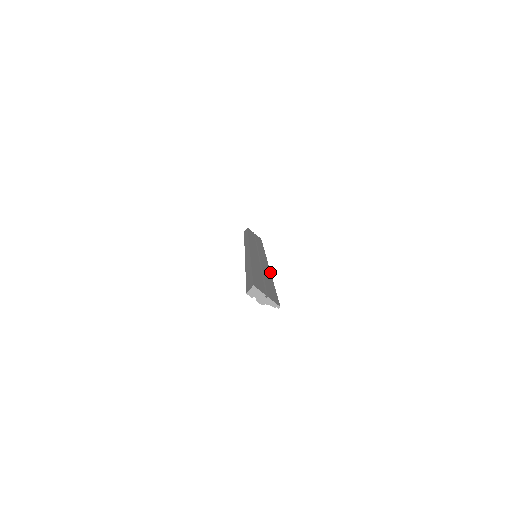
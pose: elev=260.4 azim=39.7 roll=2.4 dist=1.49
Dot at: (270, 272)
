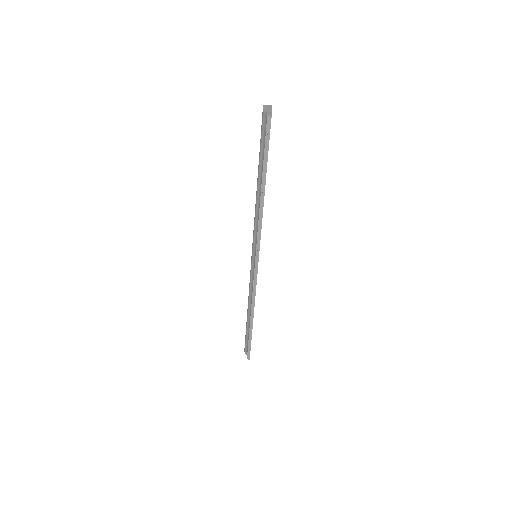
Dot at: occluded
